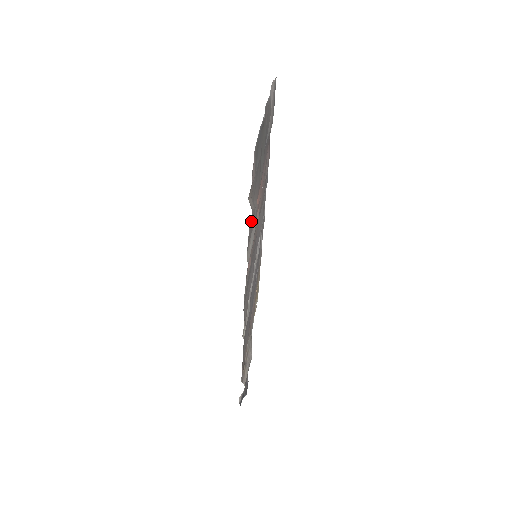
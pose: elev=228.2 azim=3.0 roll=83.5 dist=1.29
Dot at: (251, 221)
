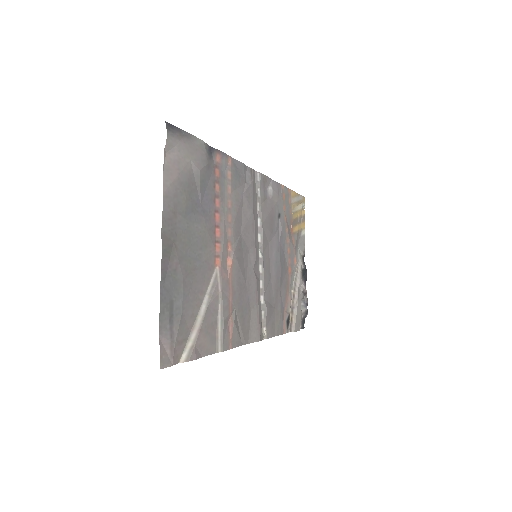
Dot at: (201, 344)
